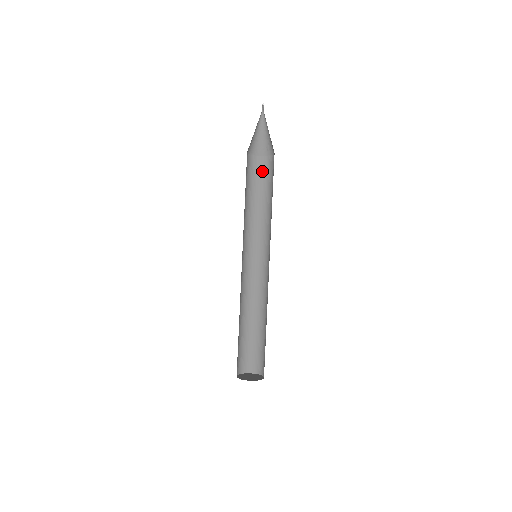
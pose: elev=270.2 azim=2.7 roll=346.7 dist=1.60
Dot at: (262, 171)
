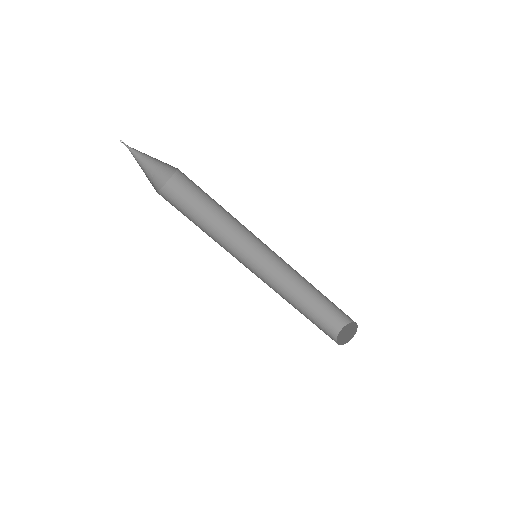
Dot at: (191, 181)
